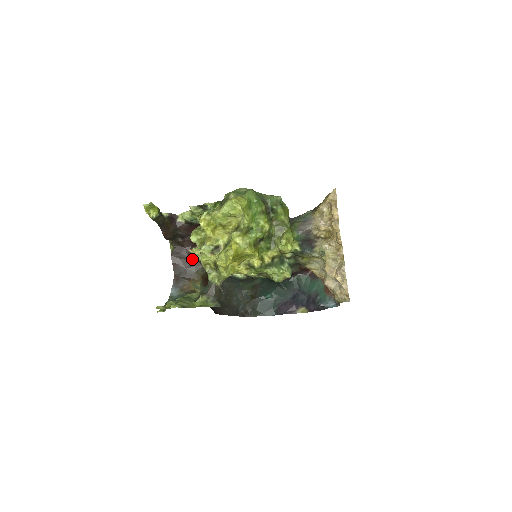
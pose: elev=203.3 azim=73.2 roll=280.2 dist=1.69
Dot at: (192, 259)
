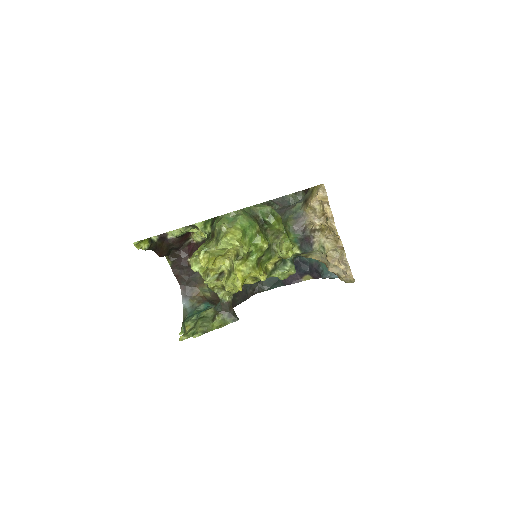
Dot at: occluded
